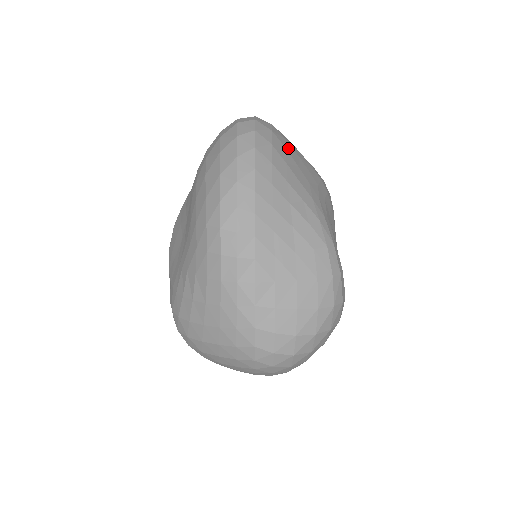
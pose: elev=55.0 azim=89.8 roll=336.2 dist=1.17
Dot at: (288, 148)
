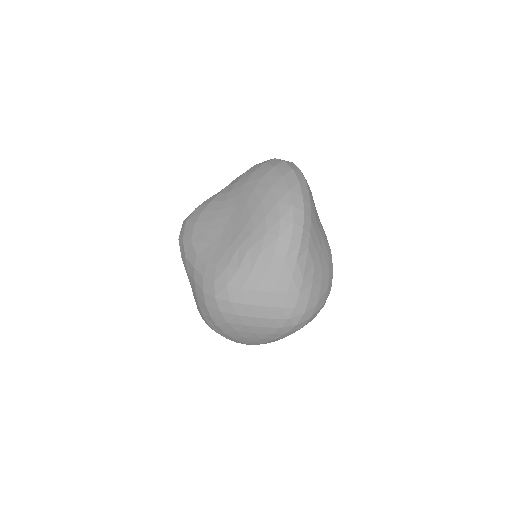
Dot at: occluded
